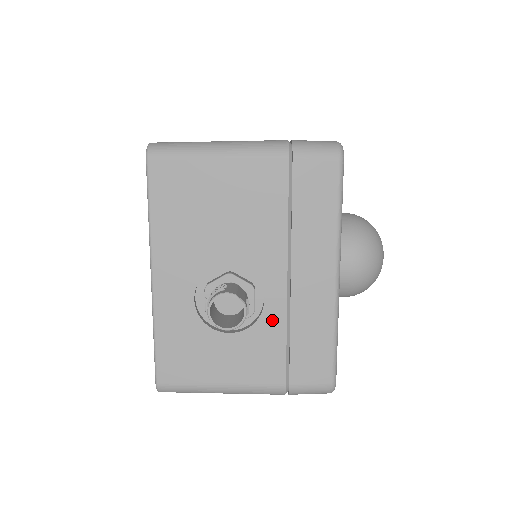
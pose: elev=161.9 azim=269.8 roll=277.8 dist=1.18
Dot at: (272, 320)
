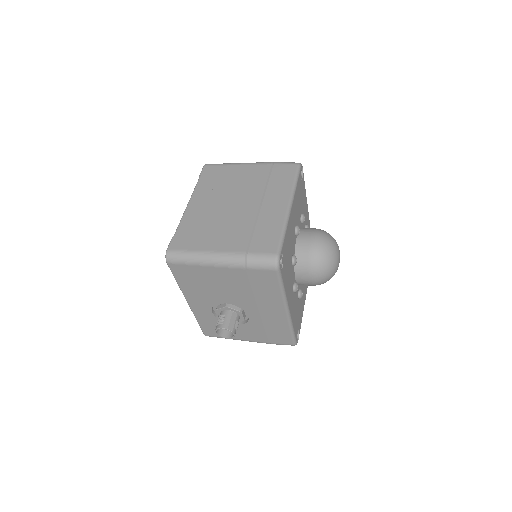
Dot at: (255, 323)
